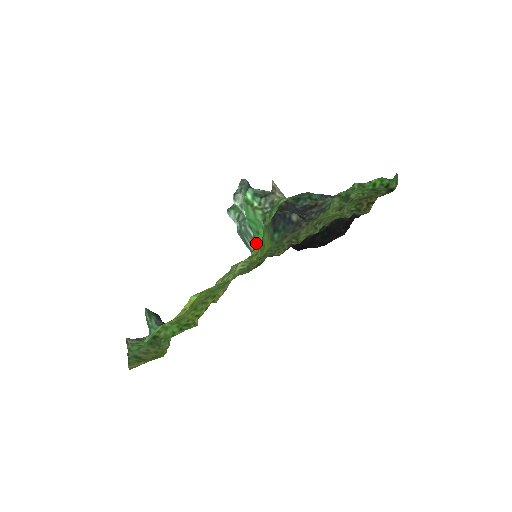
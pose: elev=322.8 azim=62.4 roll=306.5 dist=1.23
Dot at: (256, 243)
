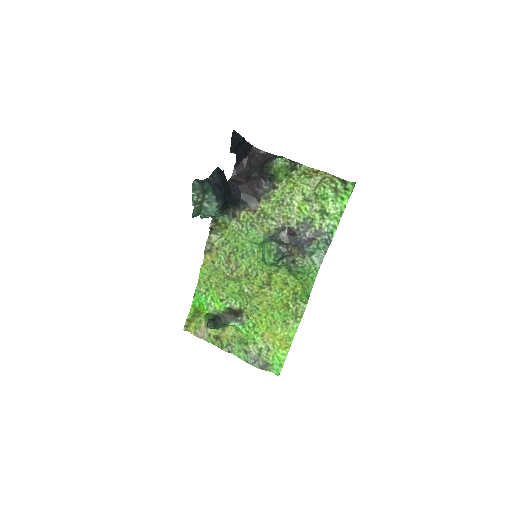
Dot at: occluded
